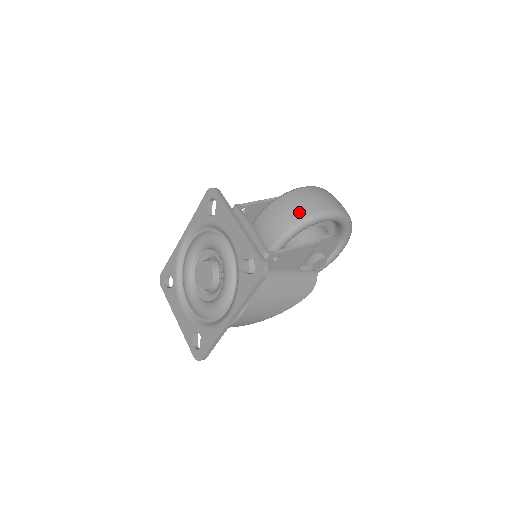
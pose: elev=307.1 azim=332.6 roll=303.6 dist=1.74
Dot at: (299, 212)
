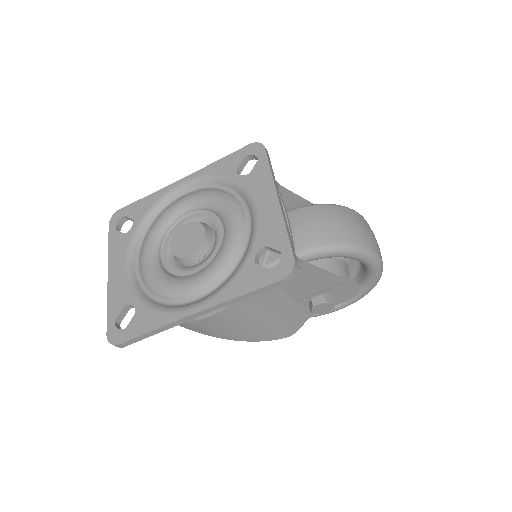
Dot at: (346, 233)
